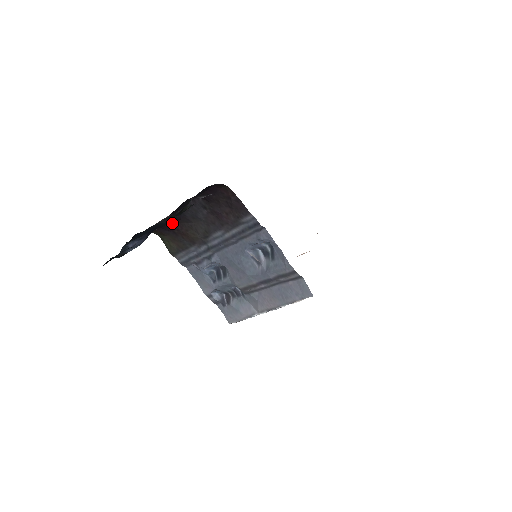
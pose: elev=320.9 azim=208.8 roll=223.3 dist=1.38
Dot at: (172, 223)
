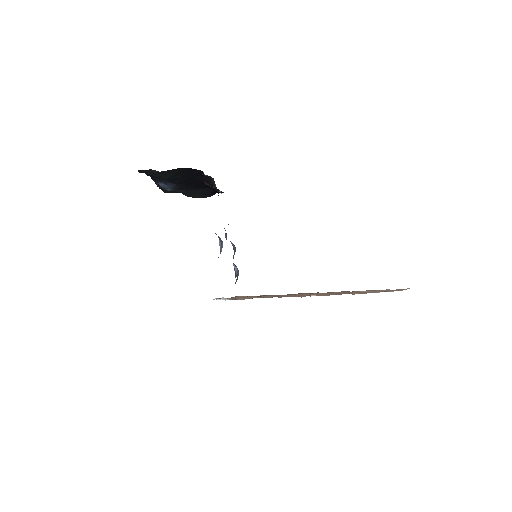
Dot at: (221, 193)
